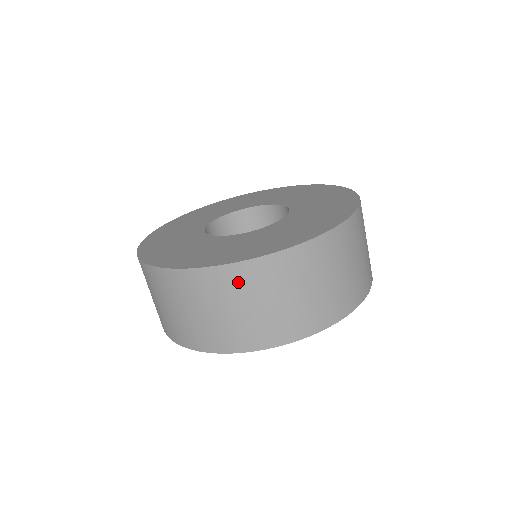
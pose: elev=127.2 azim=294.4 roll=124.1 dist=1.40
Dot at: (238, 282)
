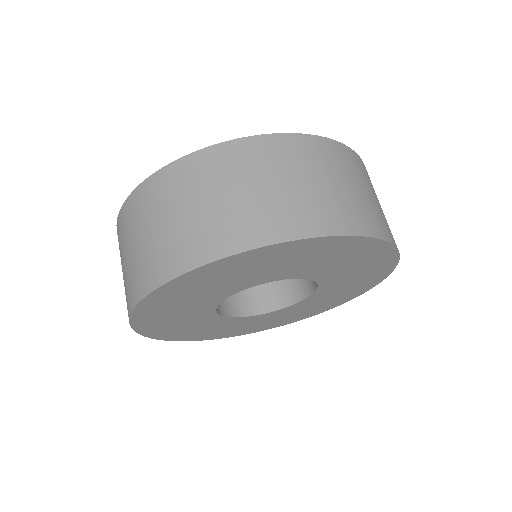
Dot at: (200, 172)
